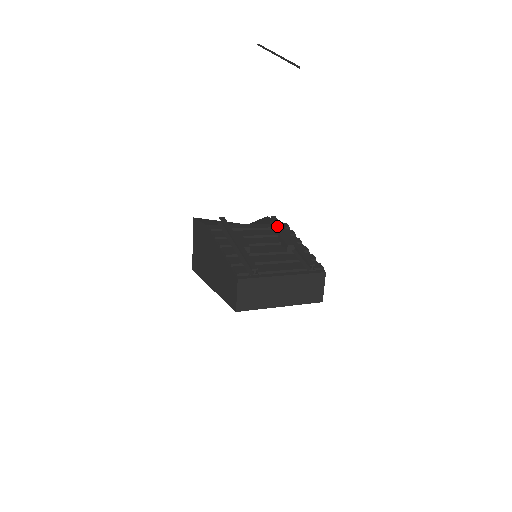
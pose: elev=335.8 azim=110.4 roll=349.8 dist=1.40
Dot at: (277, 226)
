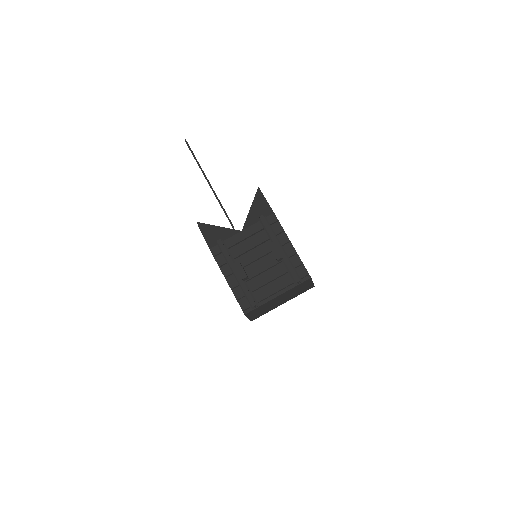
Dot at: (266, 227)
